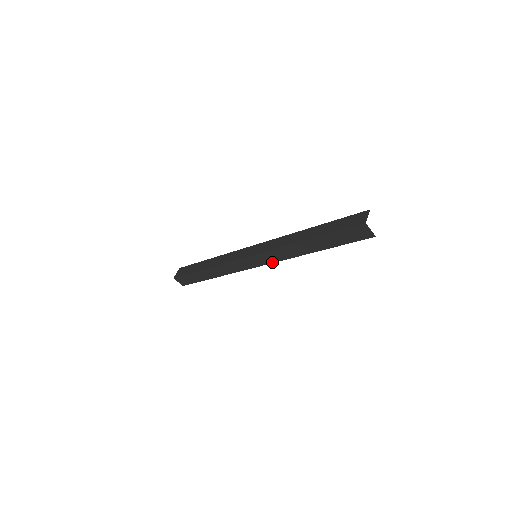
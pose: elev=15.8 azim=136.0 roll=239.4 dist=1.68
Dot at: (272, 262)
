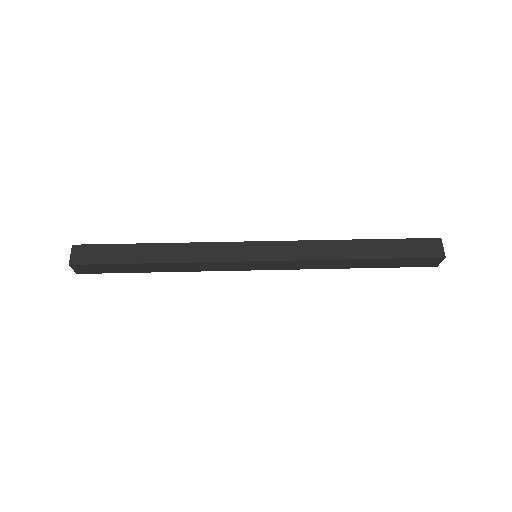
Dot at: occluded
